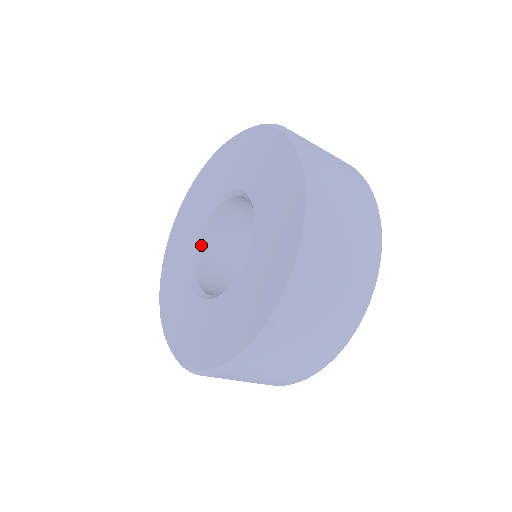
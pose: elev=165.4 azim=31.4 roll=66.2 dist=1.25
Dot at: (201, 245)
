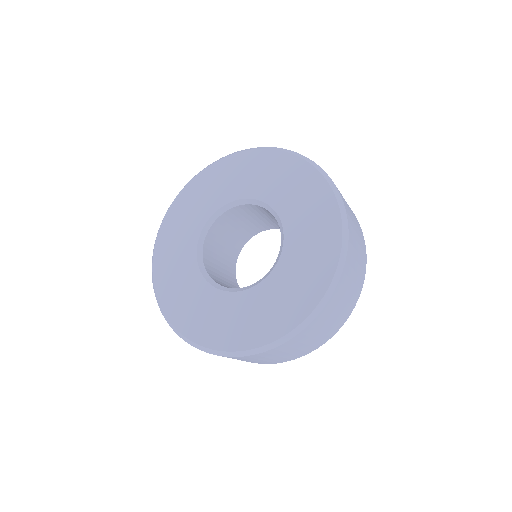
Dot at: (212, 228)
